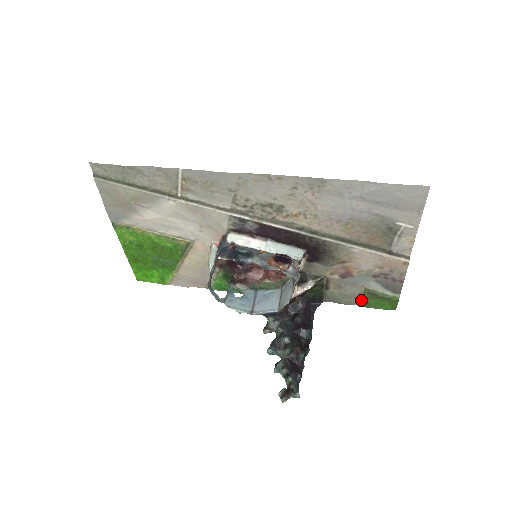
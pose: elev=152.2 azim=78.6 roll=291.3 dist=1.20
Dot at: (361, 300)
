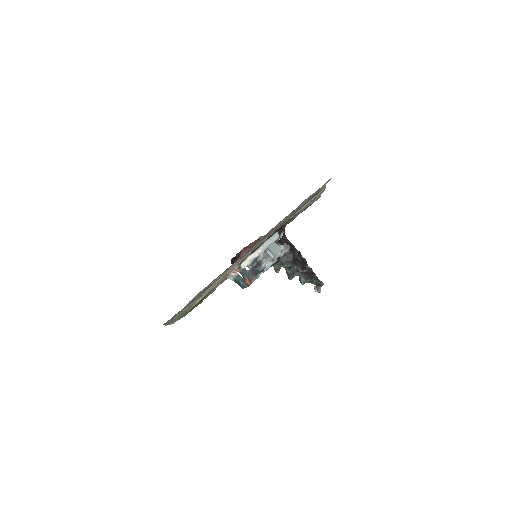
Dot at: occluded
